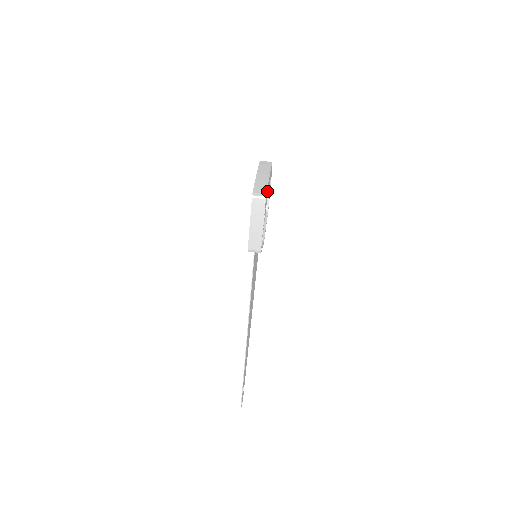
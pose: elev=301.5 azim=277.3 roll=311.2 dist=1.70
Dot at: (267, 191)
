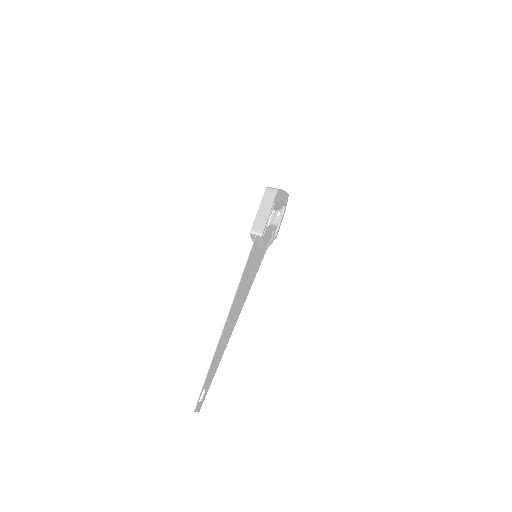
Dot at: (280, 195)
